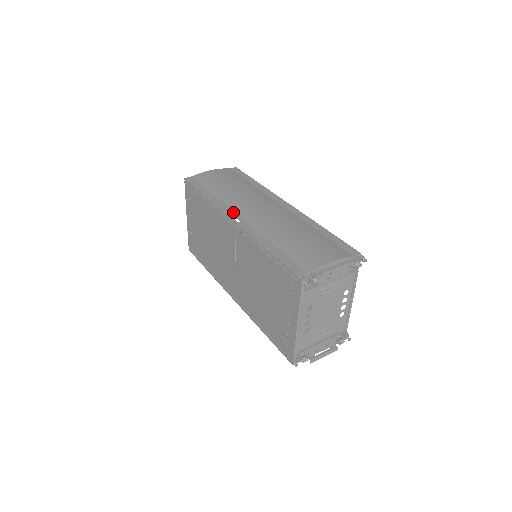
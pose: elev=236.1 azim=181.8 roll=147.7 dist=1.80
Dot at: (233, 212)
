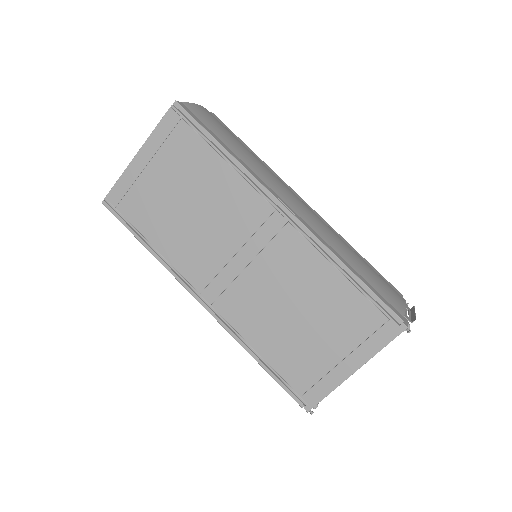
Dot at: (278, 195)
